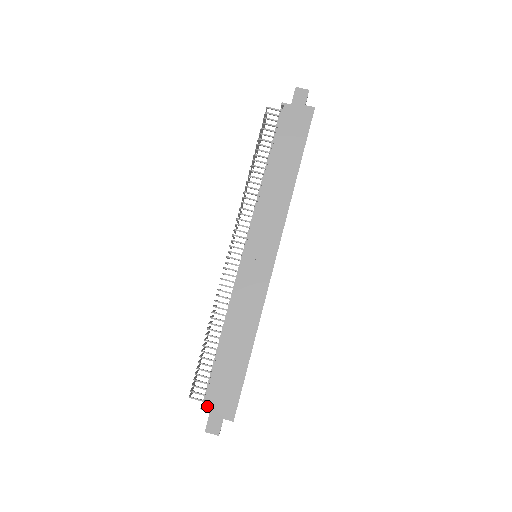
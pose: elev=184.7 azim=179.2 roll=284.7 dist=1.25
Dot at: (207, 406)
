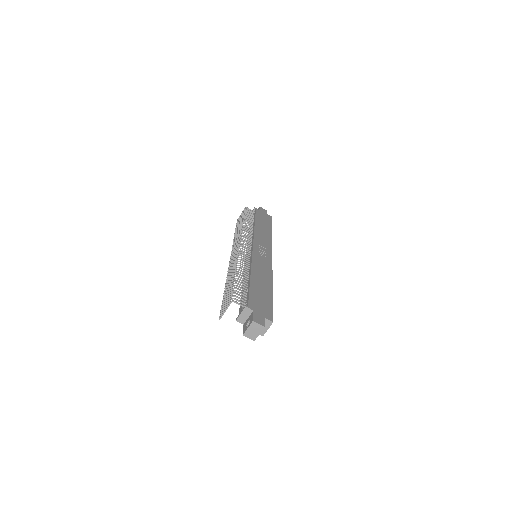
Dot at: (250, 306)
